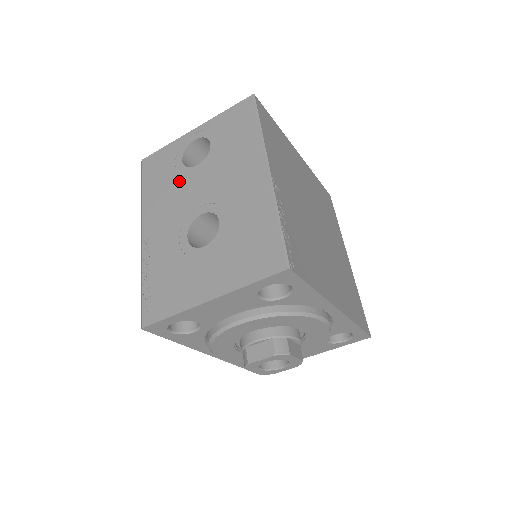
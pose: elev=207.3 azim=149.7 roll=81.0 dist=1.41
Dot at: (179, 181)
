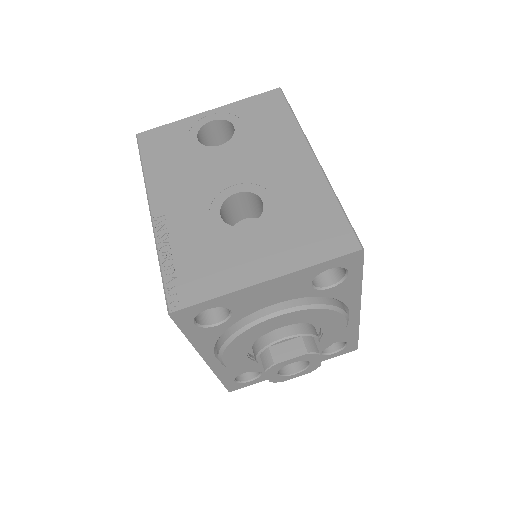
Dot at: (197, 159)
